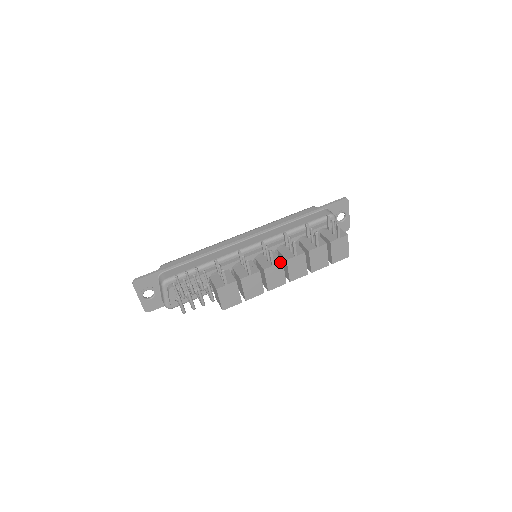
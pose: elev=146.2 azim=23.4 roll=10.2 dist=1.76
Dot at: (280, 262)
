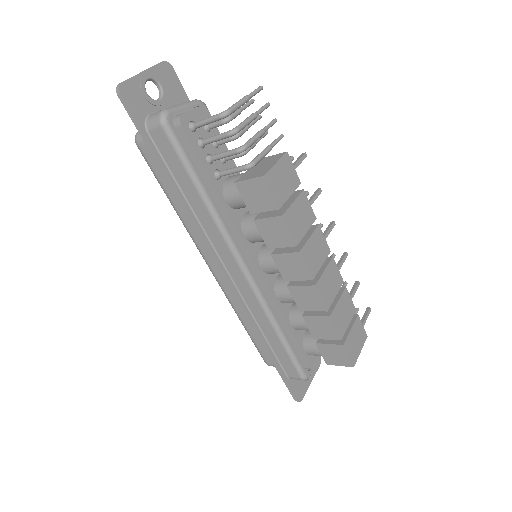
Dot at: occluded
